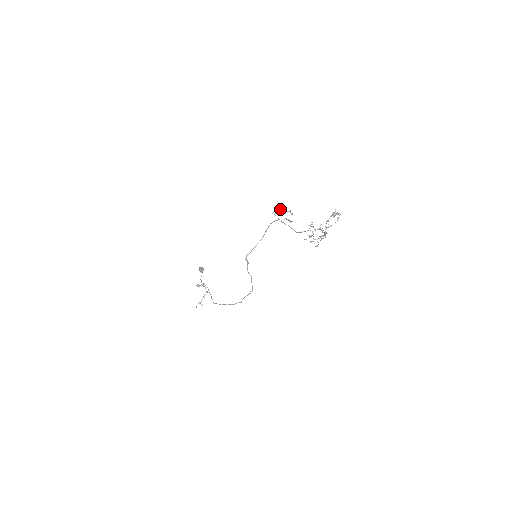
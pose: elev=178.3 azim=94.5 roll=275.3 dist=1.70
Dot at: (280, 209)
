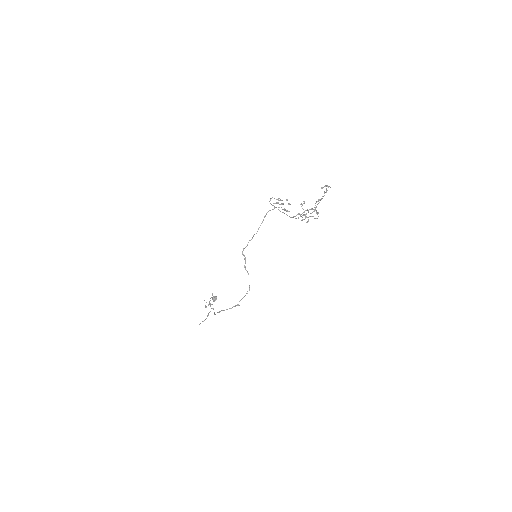
Dot at: (277, 199)
